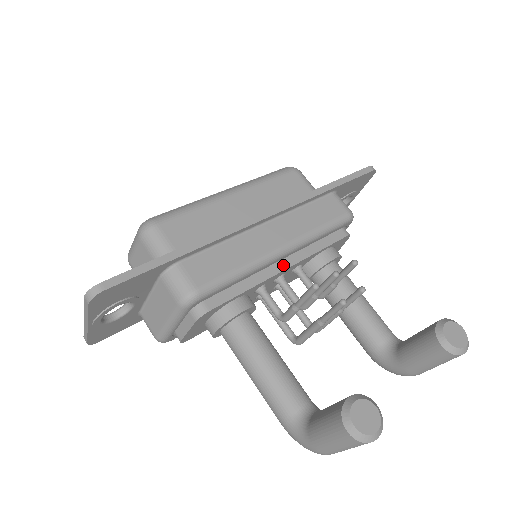
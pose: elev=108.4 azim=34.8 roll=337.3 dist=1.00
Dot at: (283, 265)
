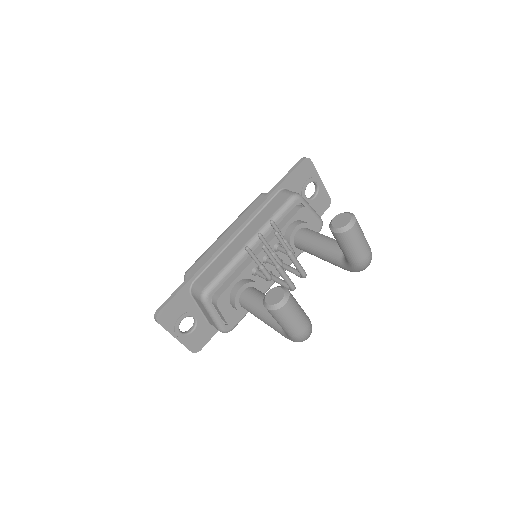
Dot at: (259, 250)
